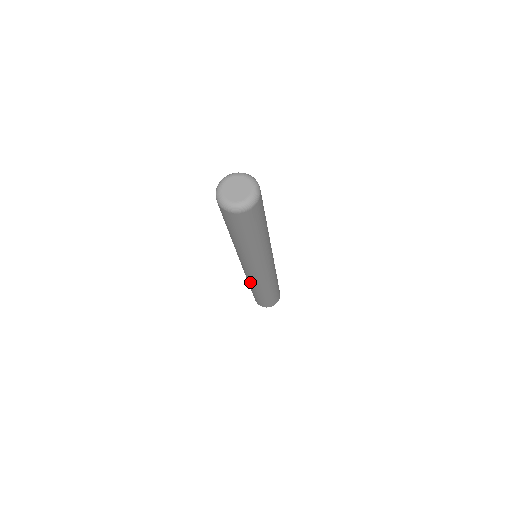
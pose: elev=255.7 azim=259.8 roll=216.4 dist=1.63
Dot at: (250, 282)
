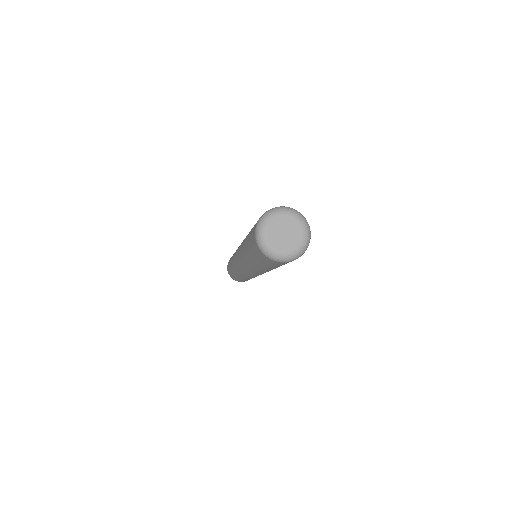
Dot at: occluded
